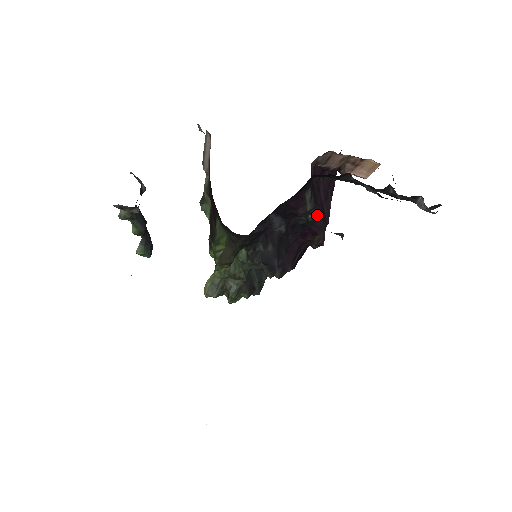
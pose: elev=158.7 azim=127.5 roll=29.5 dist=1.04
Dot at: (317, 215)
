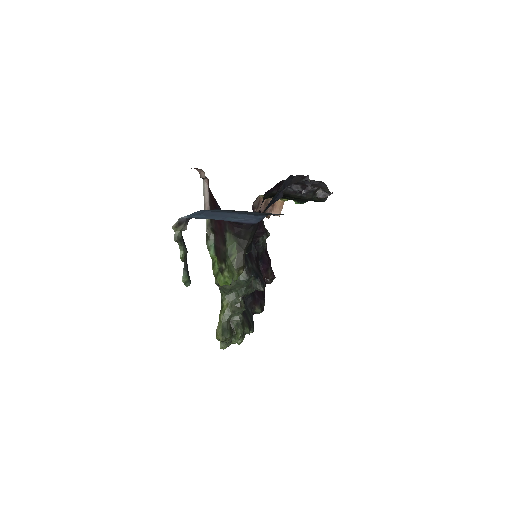
Dot at: (263, 253)
